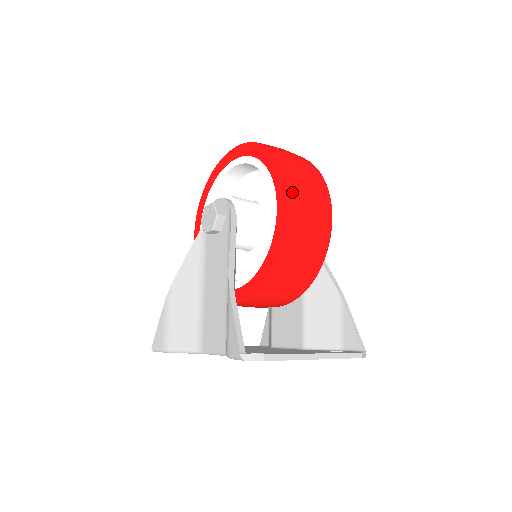
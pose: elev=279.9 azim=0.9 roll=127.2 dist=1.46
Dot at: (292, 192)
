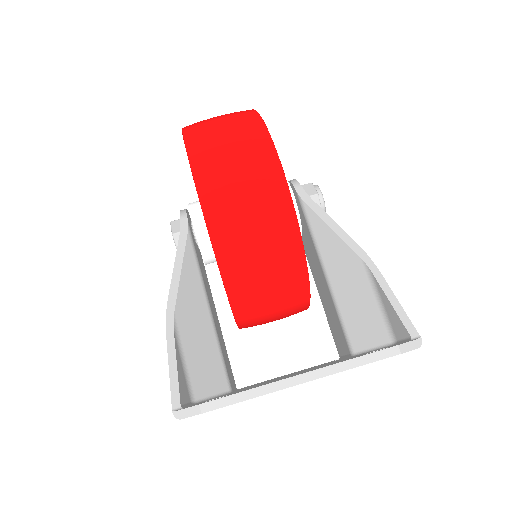
Dot at: (200, 169)
